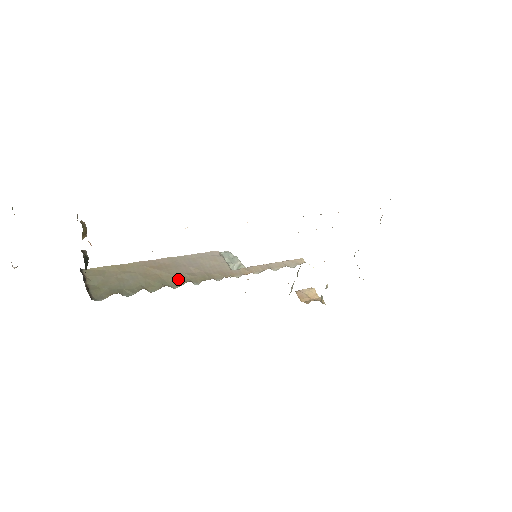
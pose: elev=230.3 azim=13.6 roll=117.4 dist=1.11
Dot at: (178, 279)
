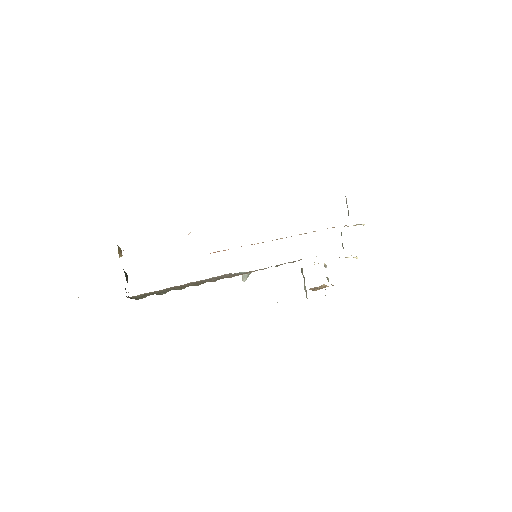
Dot at: (200, 284)
